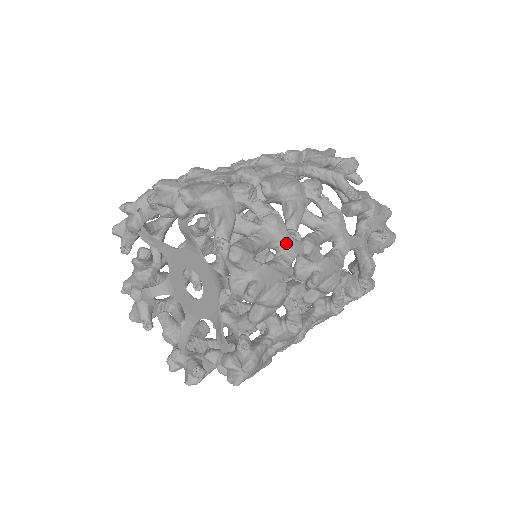
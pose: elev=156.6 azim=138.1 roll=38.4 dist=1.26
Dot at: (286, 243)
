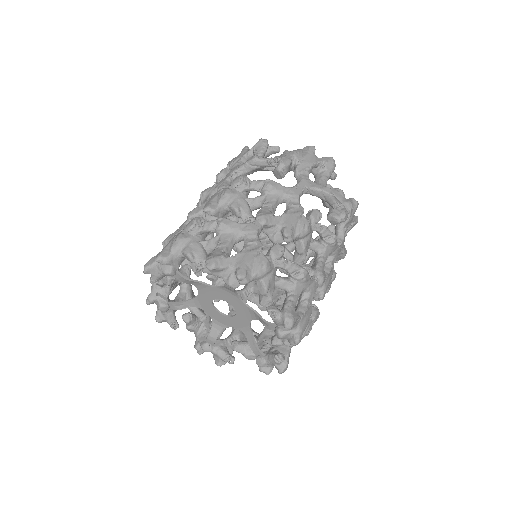
Dot at: (243, 230)
